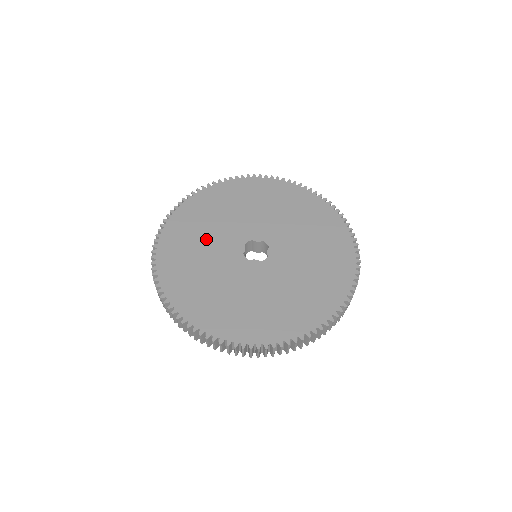
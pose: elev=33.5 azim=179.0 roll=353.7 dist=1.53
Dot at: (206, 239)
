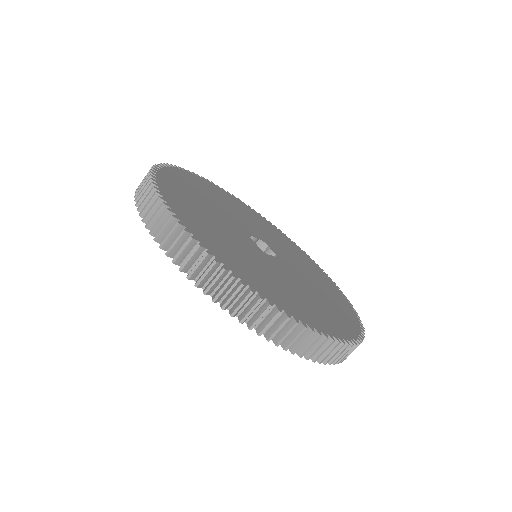
Dot at: (236, 211)
